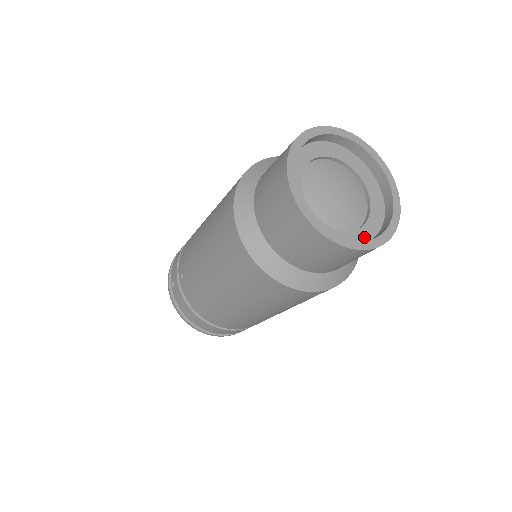
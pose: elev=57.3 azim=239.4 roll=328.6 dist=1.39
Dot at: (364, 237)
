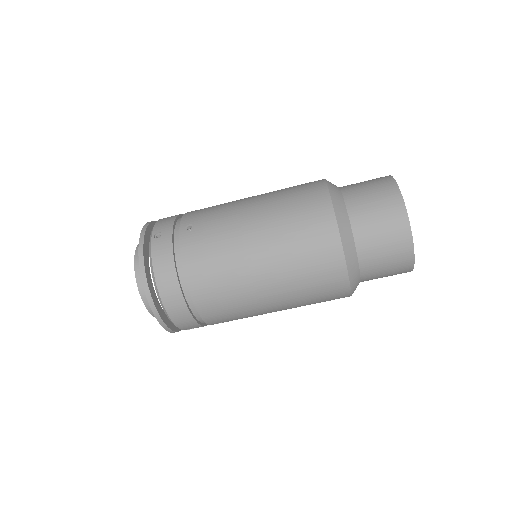
Dot at: occluded
